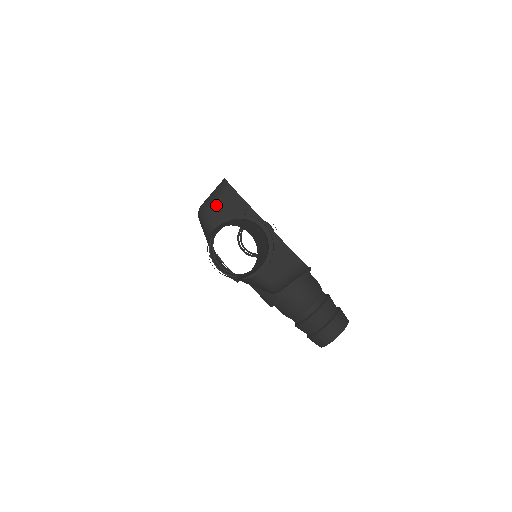
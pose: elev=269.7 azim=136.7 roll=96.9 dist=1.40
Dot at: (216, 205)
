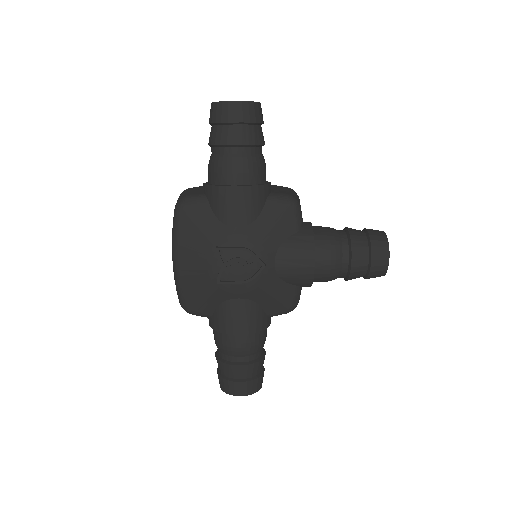
Dot at: (189, 192)
